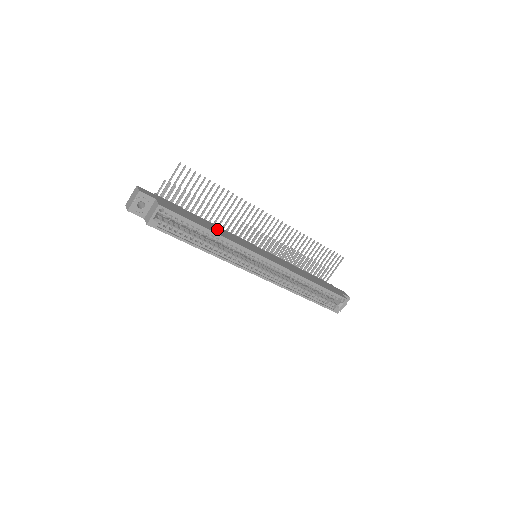
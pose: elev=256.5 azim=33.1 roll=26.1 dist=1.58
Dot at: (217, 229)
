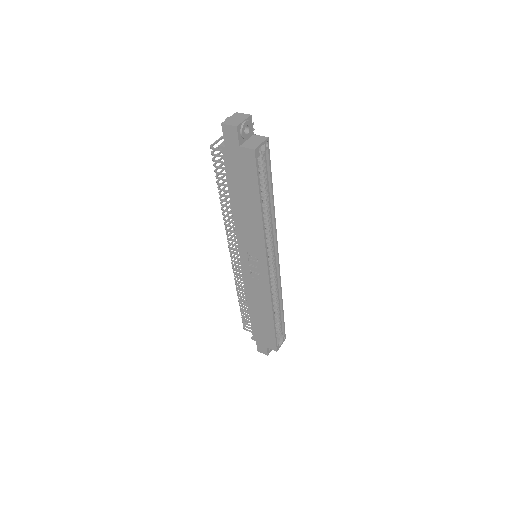
Dot at: occluded
